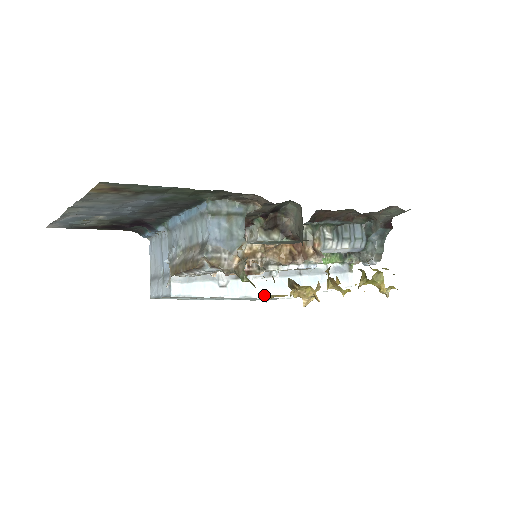
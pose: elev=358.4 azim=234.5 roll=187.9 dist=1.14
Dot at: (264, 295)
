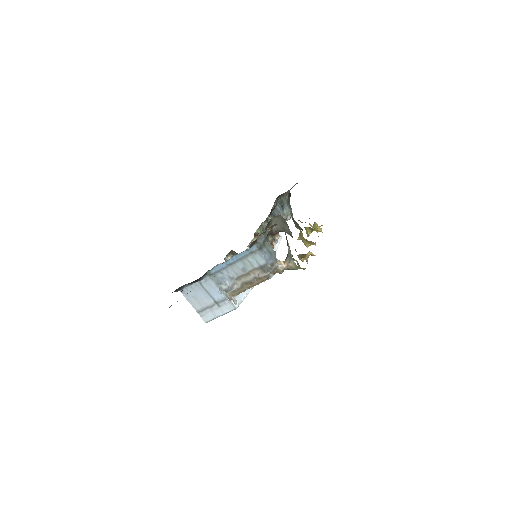
Dot at: occluded
